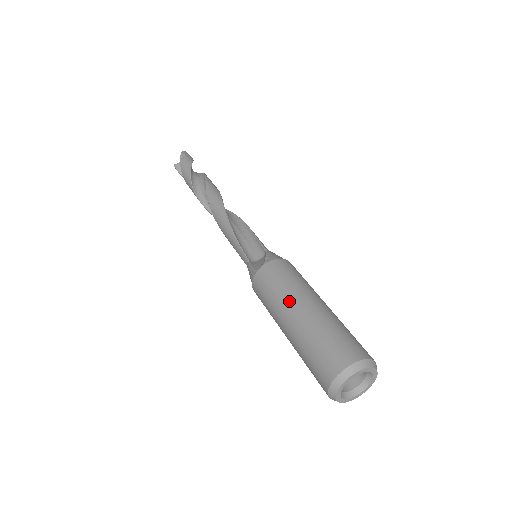
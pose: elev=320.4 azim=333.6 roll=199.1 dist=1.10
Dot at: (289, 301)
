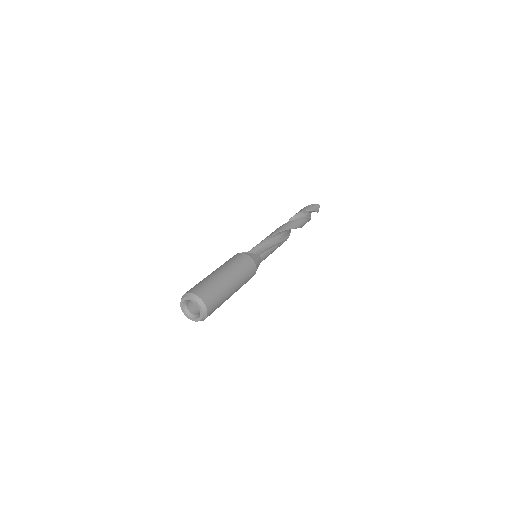
Dot at: (224, 267)
